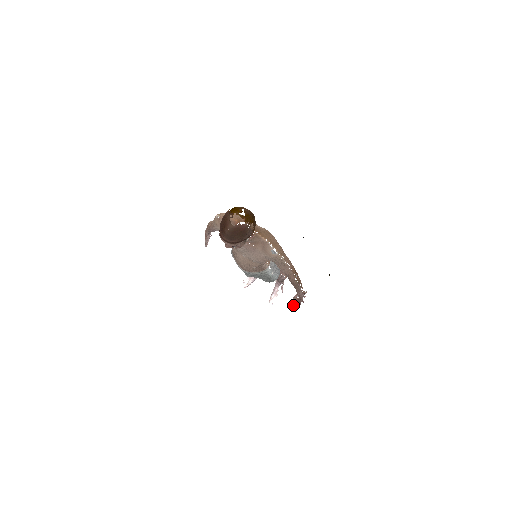
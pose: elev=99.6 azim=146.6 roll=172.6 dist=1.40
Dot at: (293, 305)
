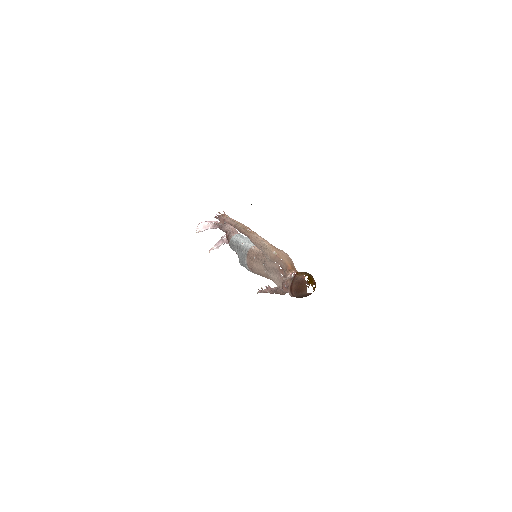
Dot at: occluded
